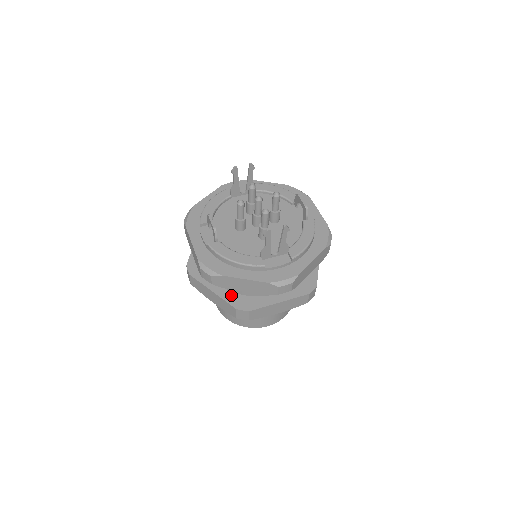
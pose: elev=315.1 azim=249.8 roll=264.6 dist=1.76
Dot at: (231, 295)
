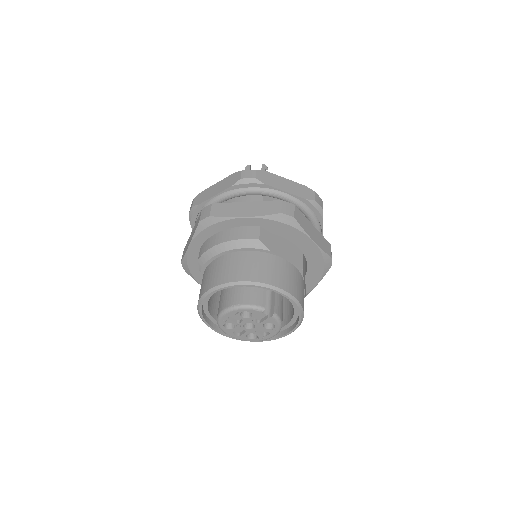
Dot at: occluded
